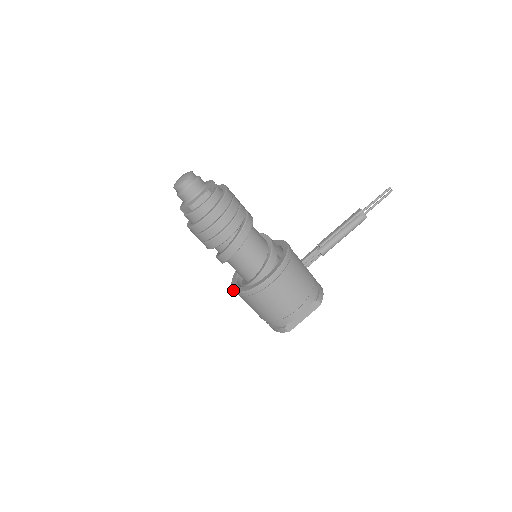
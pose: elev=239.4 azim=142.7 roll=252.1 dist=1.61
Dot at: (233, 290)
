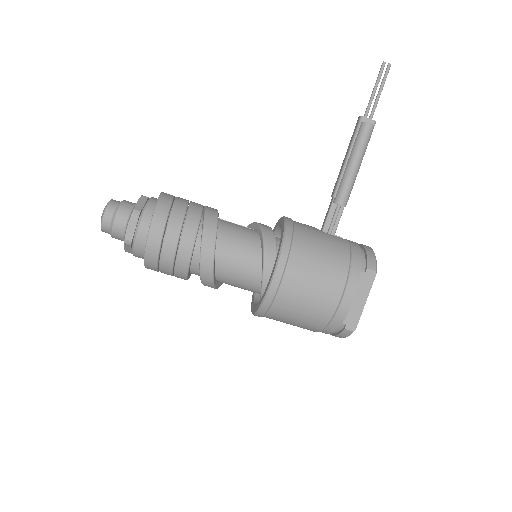
Dot at: occluded
